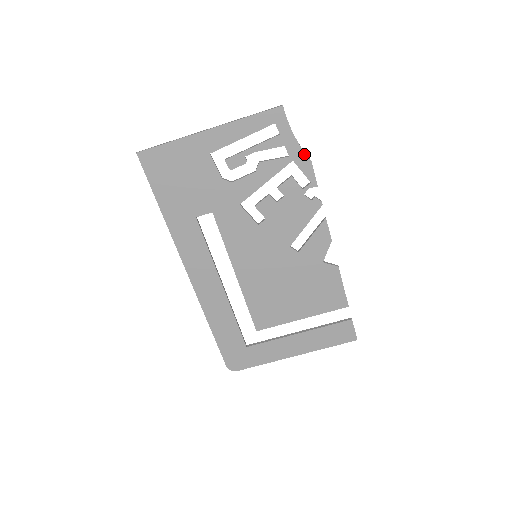
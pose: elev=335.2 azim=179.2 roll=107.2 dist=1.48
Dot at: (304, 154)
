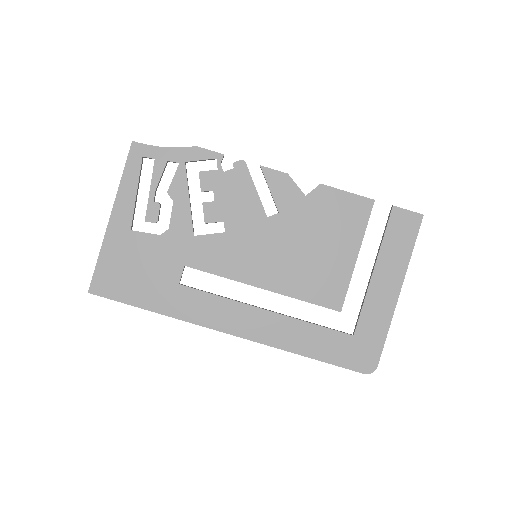
Dot at: (186, 149)
